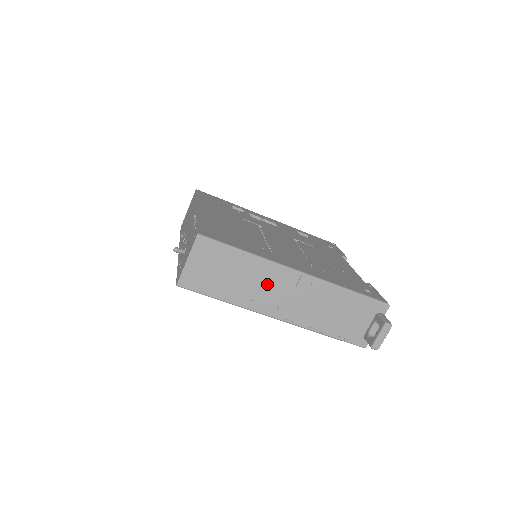
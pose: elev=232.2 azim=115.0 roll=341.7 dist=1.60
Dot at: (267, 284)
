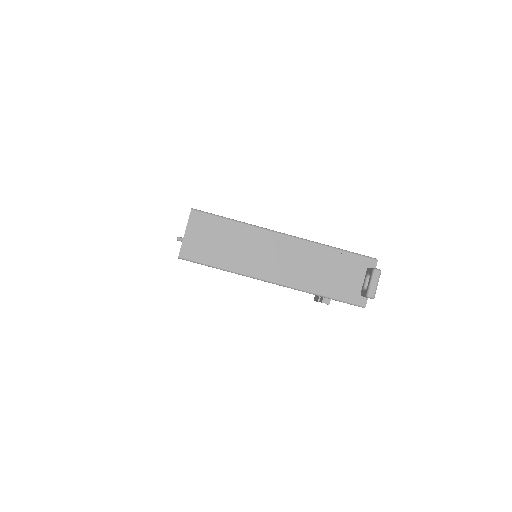
Dot at: (258, 249)
